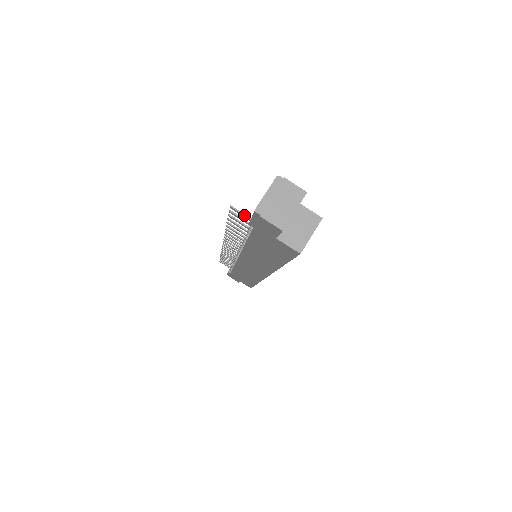
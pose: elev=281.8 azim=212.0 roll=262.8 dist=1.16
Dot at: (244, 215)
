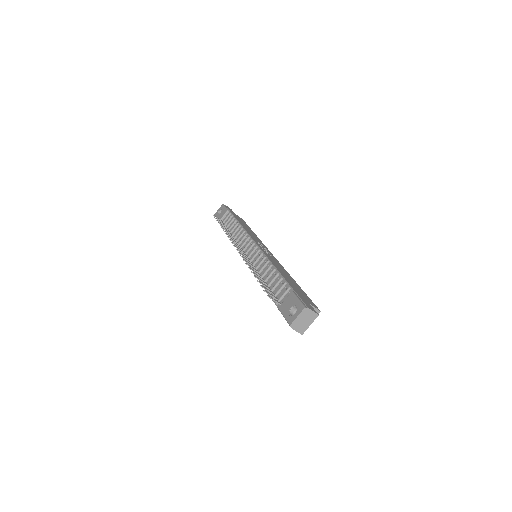
Dot at: (275, 301)
